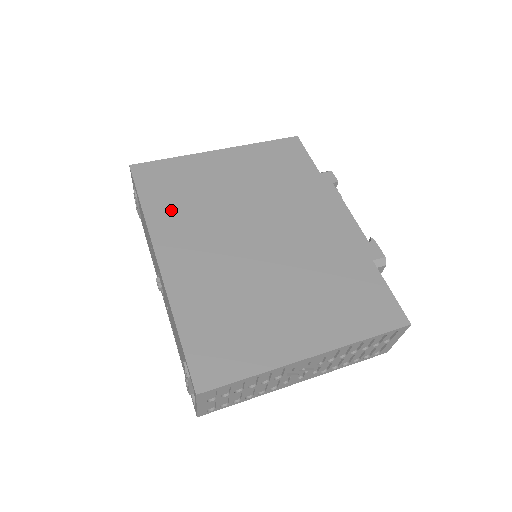
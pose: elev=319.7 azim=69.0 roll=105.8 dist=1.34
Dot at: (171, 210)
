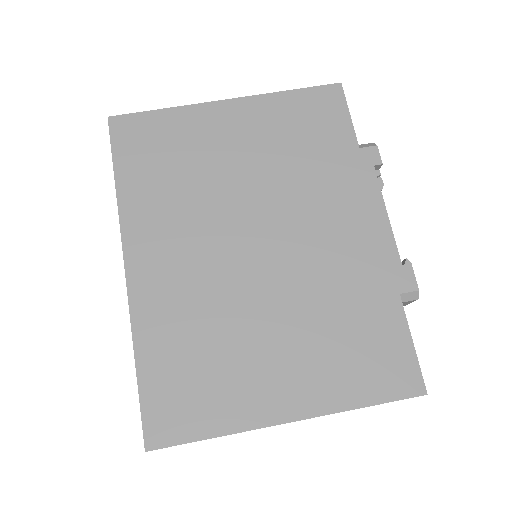
Dot at: (151, 192)
